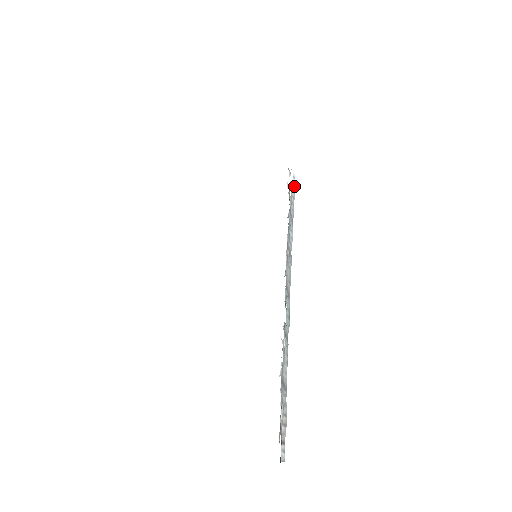
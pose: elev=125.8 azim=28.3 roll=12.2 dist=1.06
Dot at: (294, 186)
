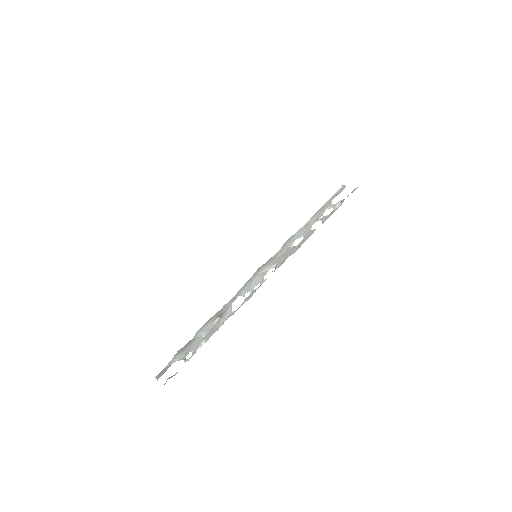
Dot at: occluded
